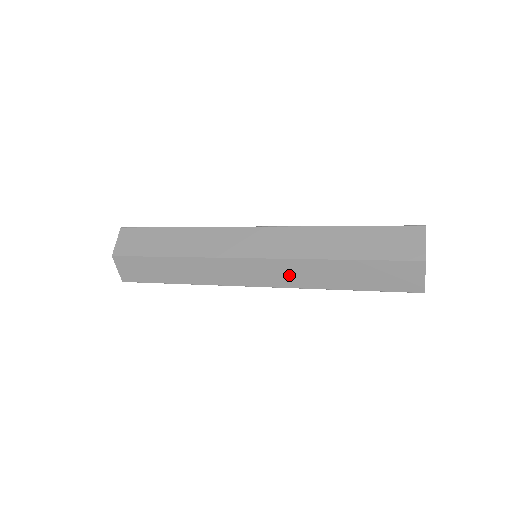
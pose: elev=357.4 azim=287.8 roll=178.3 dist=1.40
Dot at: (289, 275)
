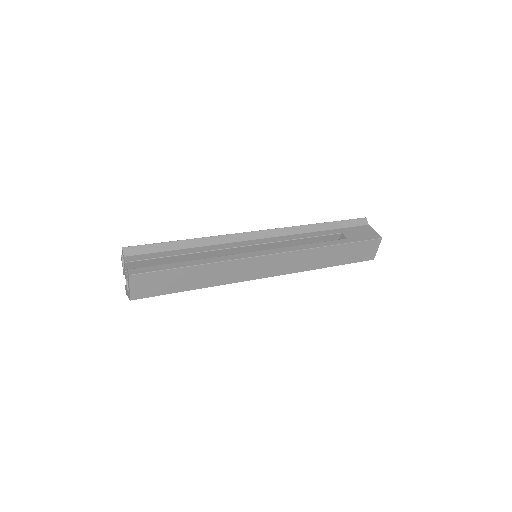
Dot at: occluded
